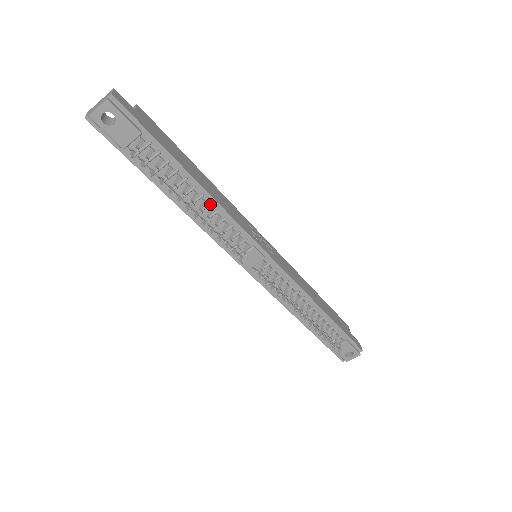
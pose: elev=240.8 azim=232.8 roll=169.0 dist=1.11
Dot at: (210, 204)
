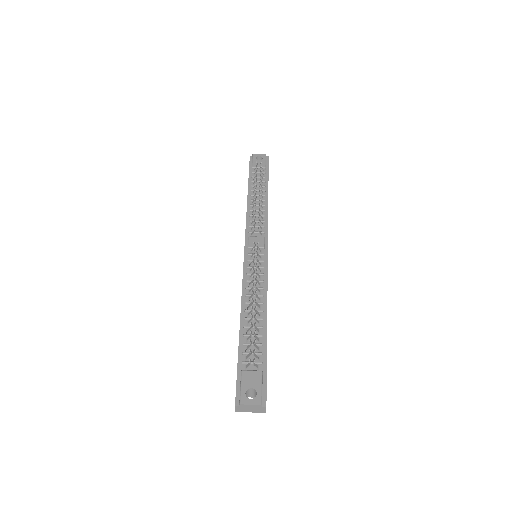
Dot at: (264, 205)
